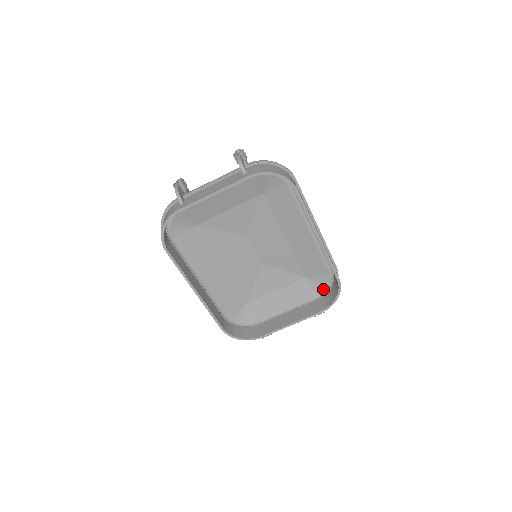
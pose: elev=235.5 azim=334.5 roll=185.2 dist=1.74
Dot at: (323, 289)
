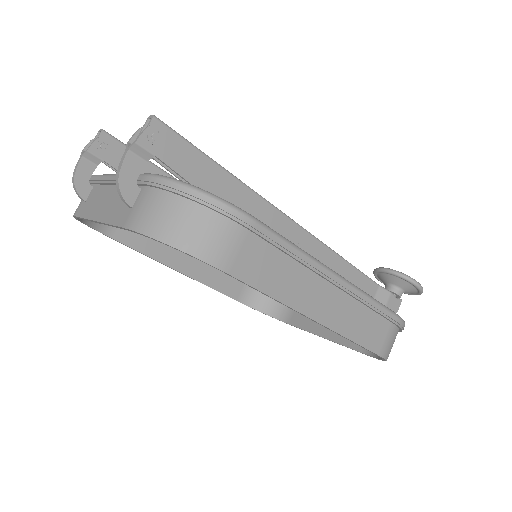
Dot at: occluded
